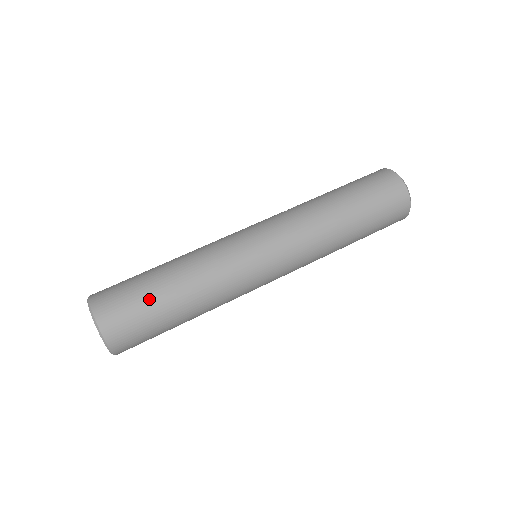
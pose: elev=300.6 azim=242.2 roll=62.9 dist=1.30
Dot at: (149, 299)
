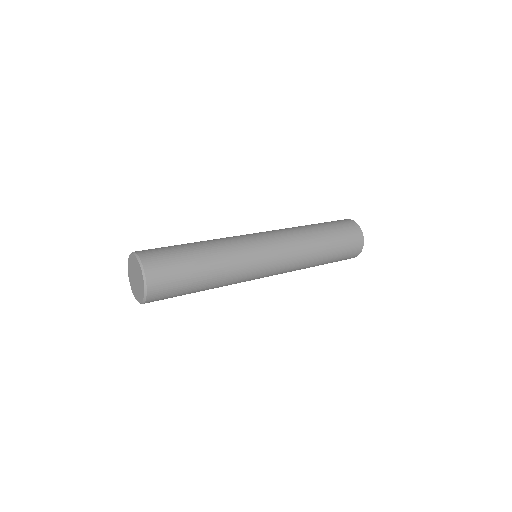
Dot at: (182, 255)
